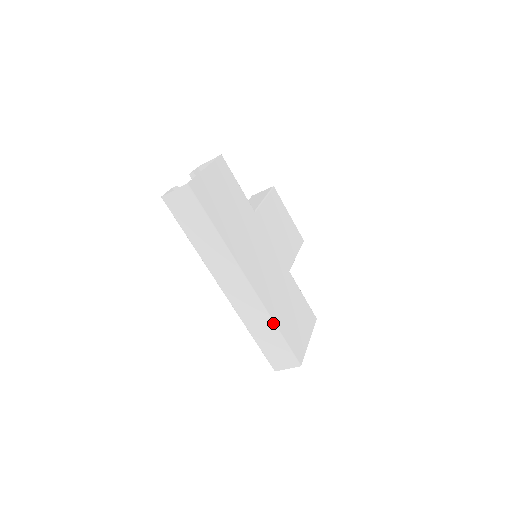
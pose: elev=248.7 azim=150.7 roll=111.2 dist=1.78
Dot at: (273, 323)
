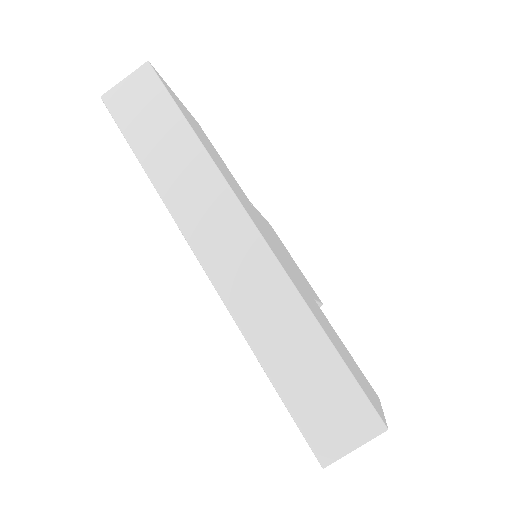
Dot at: (309, 313)
